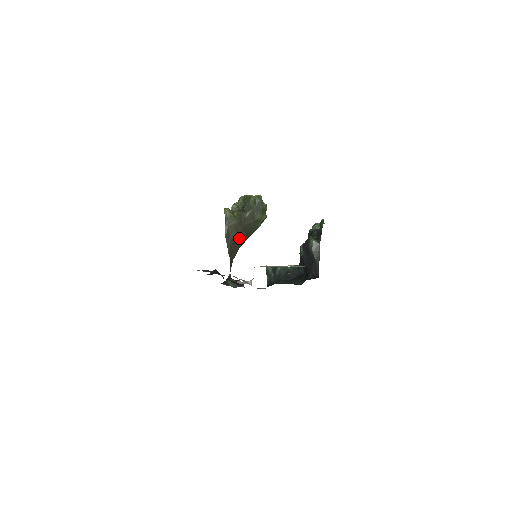
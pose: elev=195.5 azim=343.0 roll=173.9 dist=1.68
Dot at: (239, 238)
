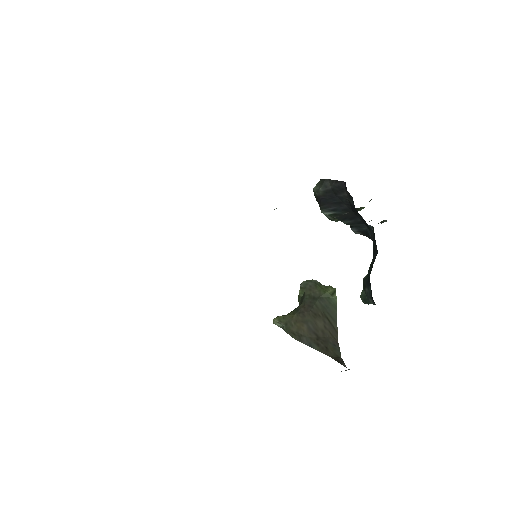
Dot at: (320, 329)
